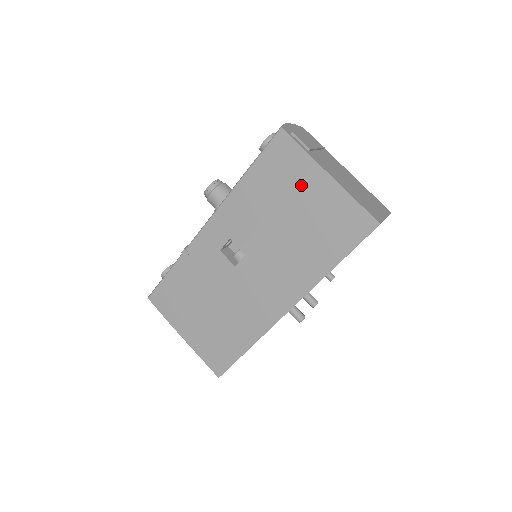
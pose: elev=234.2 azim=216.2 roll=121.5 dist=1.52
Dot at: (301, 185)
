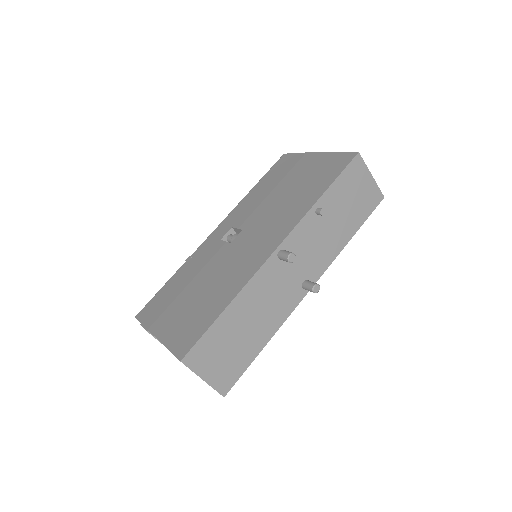
Dot at: (295, 168)
